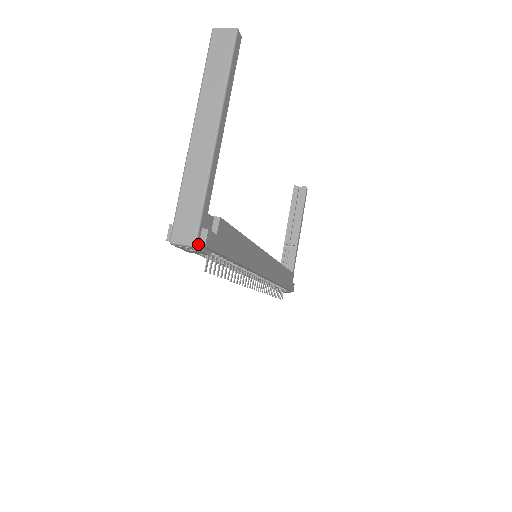
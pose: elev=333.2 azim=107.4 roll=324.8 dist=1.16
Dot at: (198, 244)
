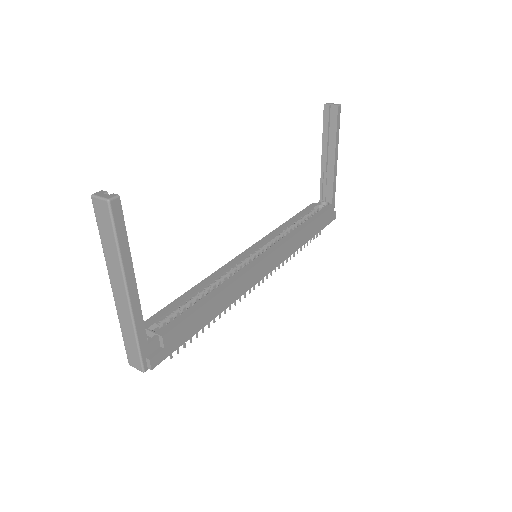
Dot at: (147, 368)
